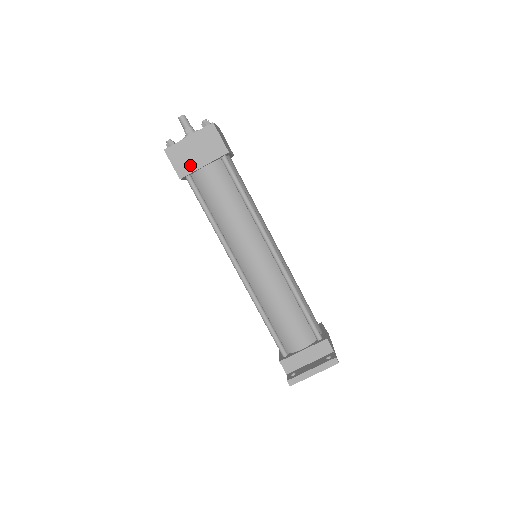
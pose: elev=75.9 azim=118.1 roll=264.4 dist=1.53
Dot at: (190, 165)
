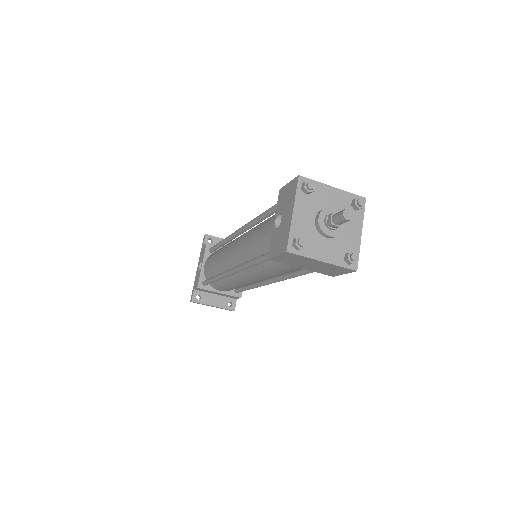
Dot at: (291, 263)
